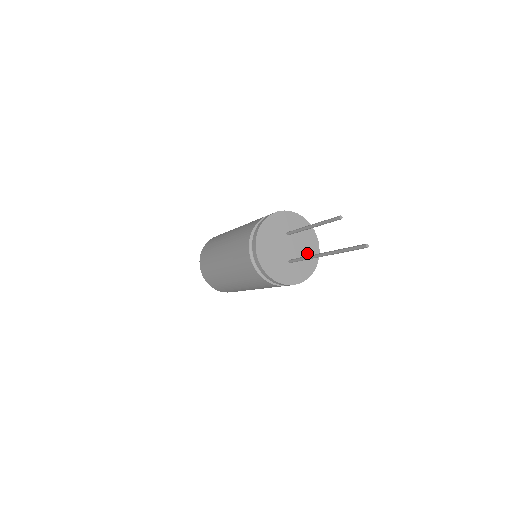
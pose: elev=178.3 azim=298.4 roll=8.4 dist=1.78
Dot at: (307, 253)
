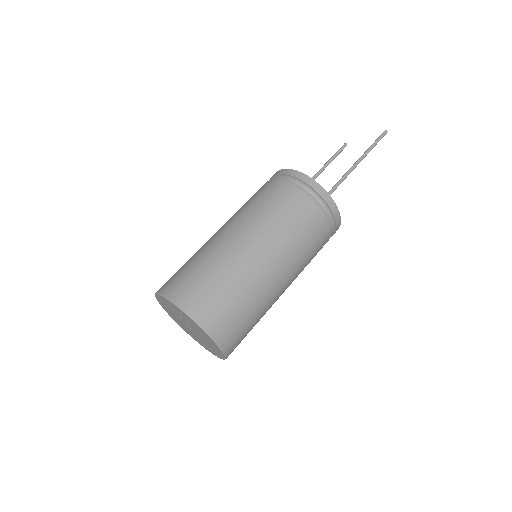
Dot at: occluded
